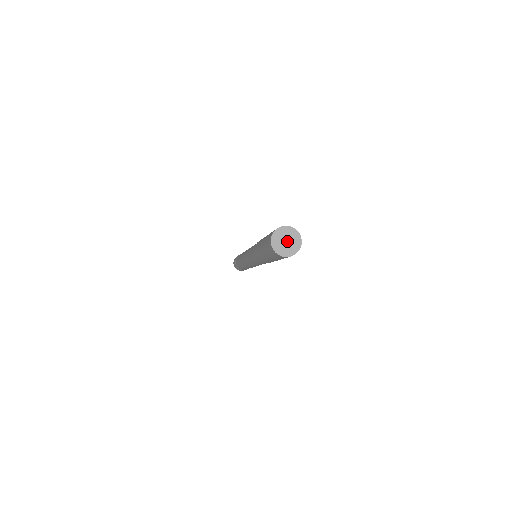
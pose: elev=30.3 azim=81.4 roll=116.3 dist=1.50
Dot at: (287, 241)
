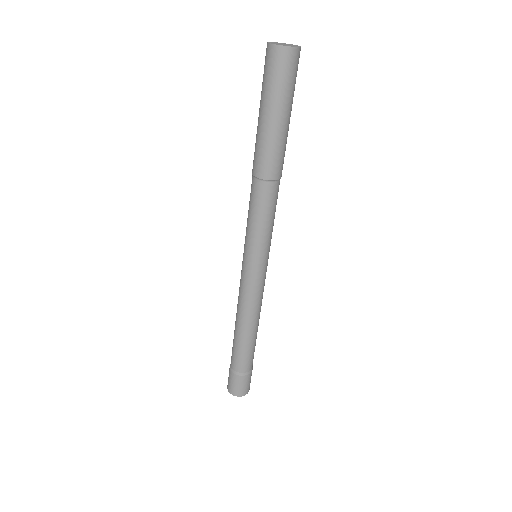
Dot at: occluded
